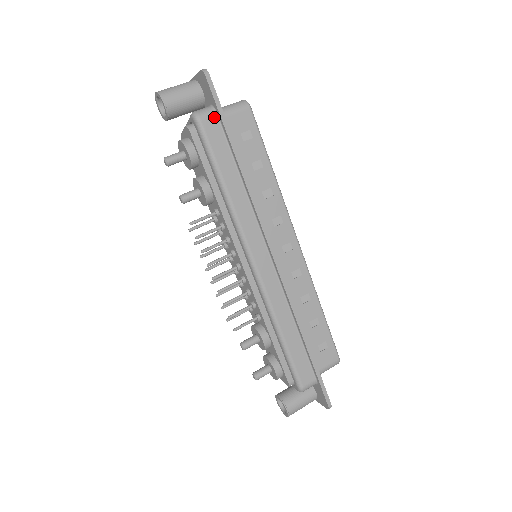
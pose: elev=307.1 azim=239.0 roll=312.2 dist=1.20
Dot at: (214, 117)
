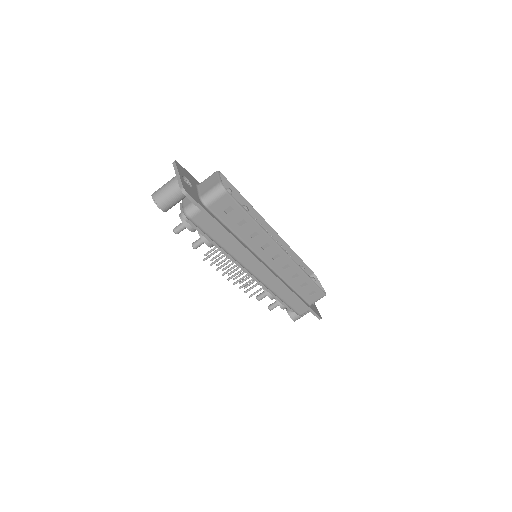
Dot at: (200, 213)
